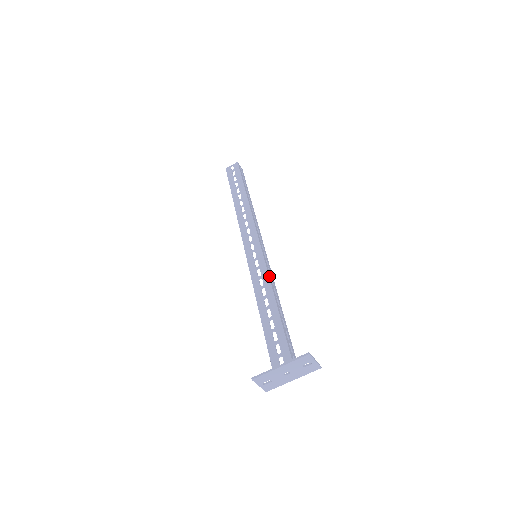
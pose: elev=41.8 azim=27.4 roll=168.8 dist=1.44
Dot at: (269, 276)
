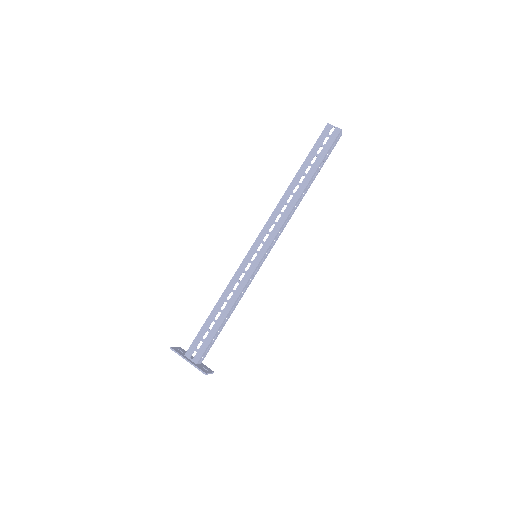
Dot at: (244, 288)
